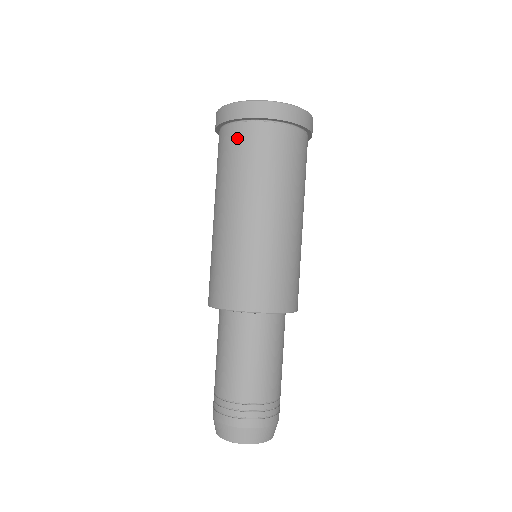
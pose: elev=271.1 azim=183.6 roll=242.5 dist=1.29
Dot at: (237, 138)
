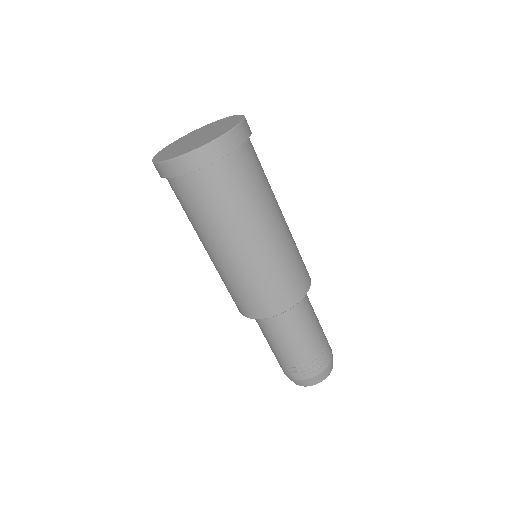
Dot at: (173, 190)
